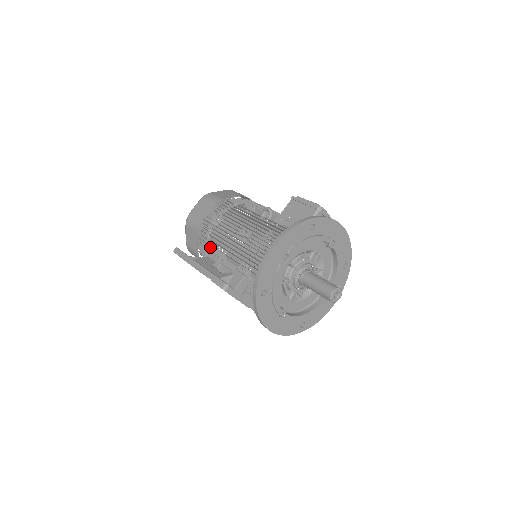
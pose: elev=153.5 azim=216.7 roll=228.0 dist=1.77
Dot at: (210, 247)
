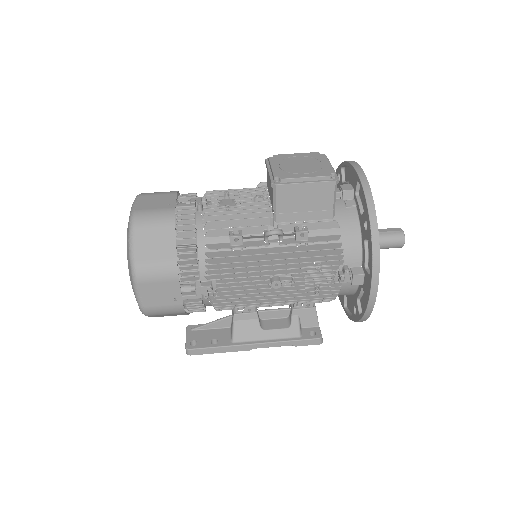
Dot at: occluded
